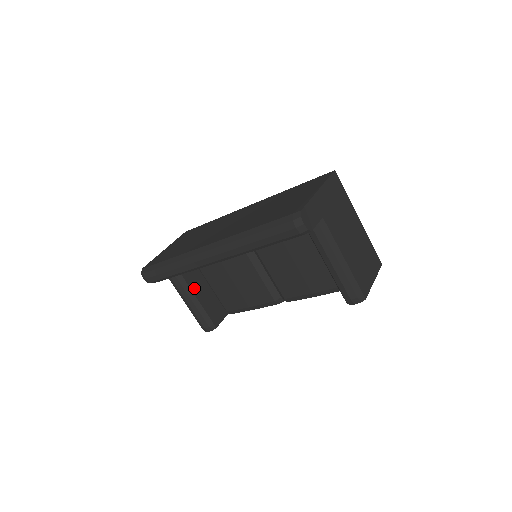
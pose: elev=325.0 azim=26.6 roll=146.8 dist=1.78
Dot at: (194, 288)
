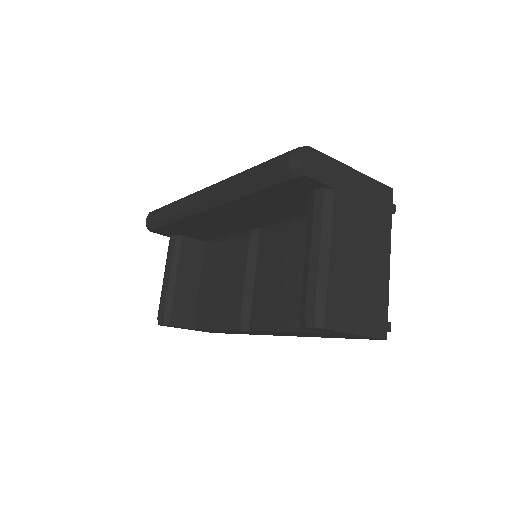
Dot at: (182, 269)
